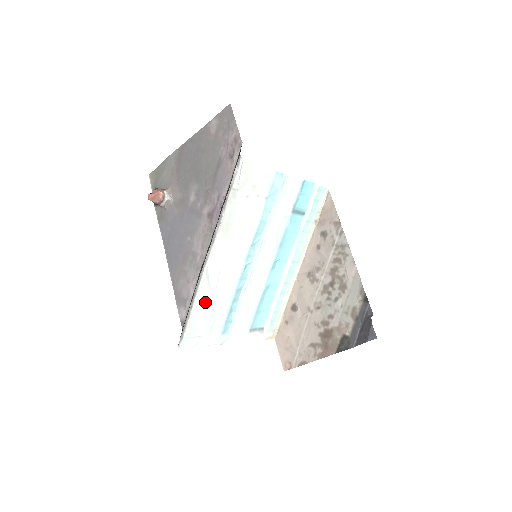
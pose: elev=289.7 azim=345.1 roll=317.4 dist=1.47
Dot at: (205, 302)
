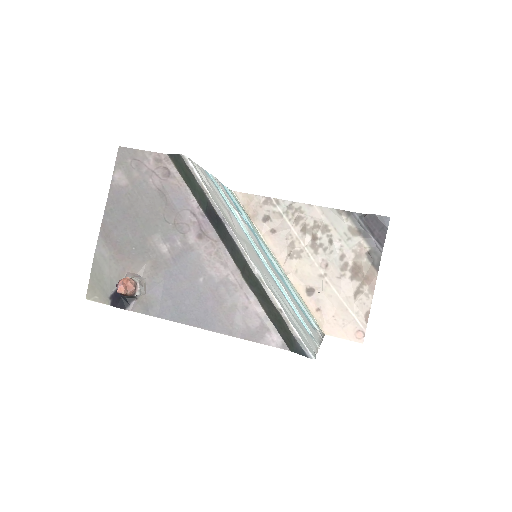
Dot at: occluded
